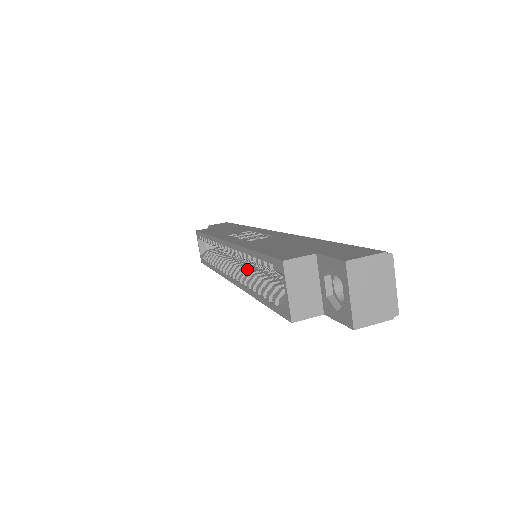
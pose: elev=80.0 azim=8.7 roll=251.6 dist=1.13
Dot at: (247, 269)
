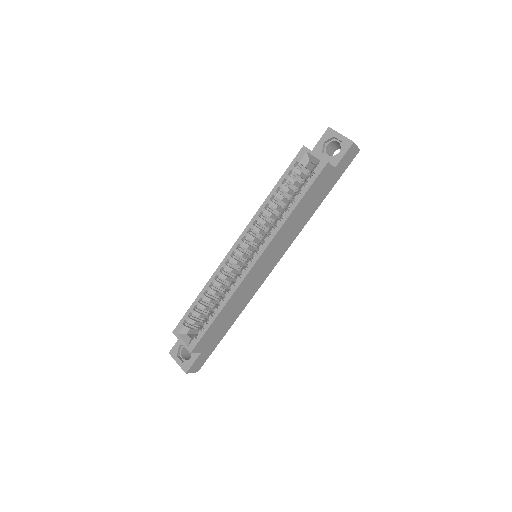
Dot at: occluded
